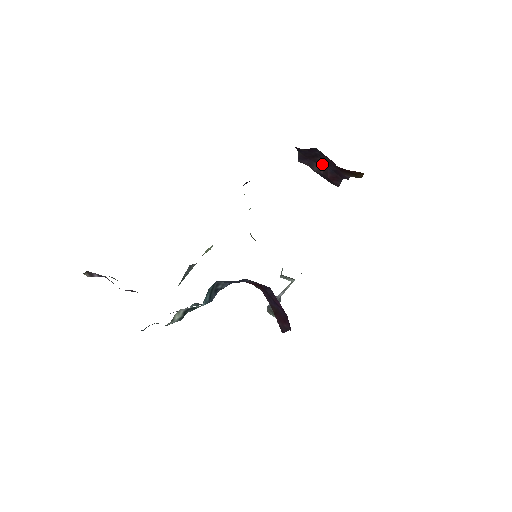
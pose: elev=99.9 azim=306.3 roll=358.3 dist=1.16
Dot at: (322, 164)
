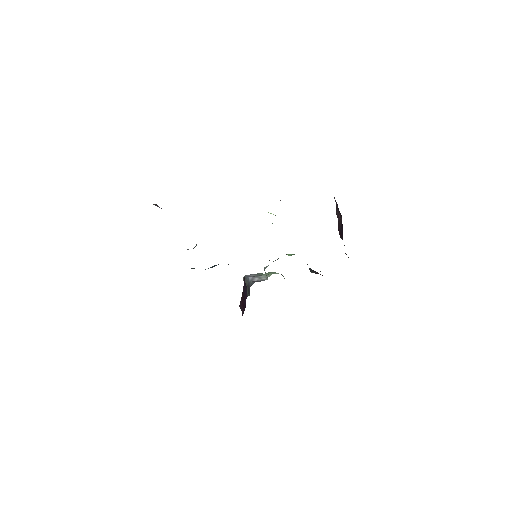
Dot at: (341, 218)
